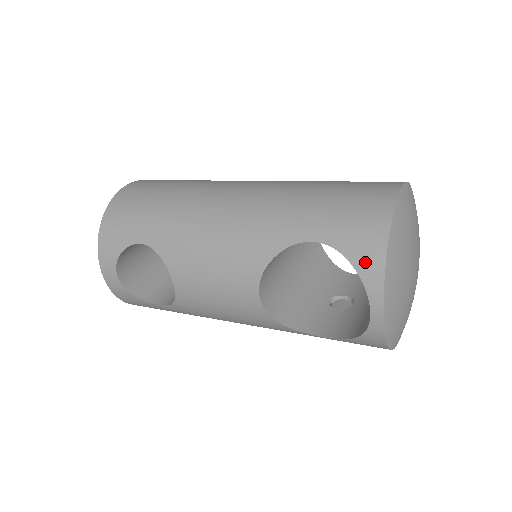
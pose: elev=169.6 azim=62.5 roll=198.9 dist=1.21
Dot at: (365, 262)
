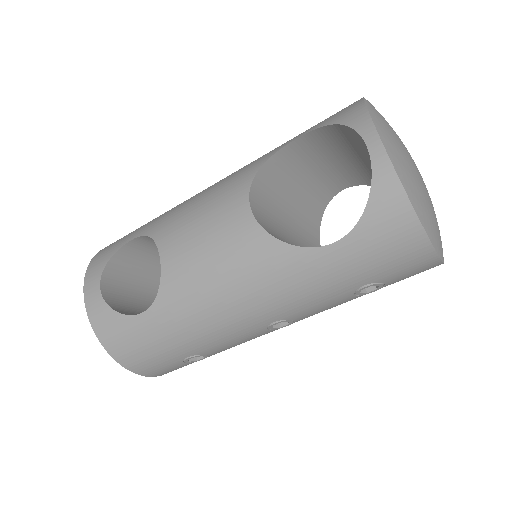
Dot at: (347, 115)
